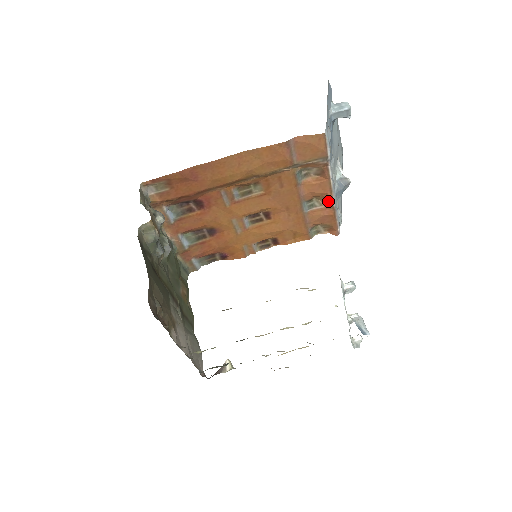
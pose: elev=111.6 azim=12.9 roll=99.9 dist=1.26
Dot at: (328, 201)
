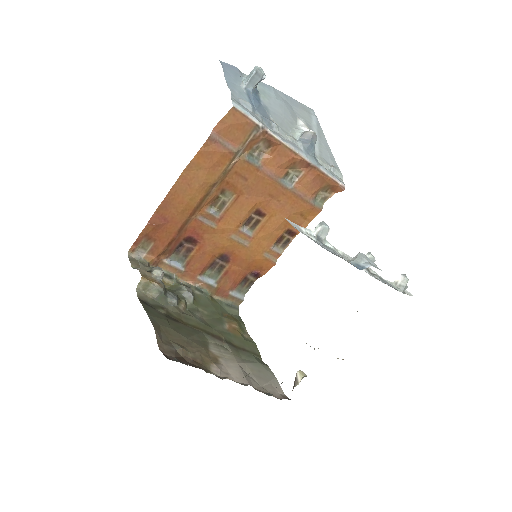
Dot at: (302, 164)
